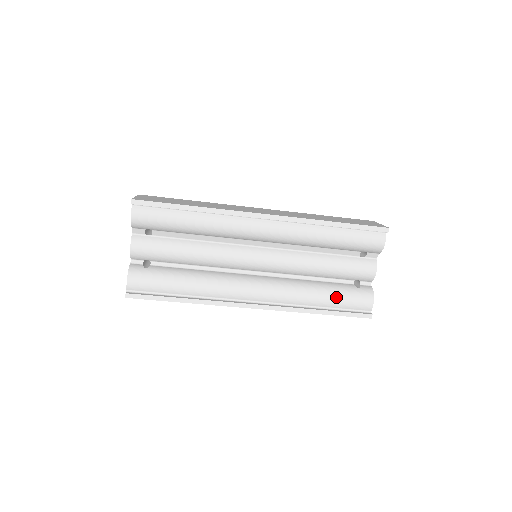
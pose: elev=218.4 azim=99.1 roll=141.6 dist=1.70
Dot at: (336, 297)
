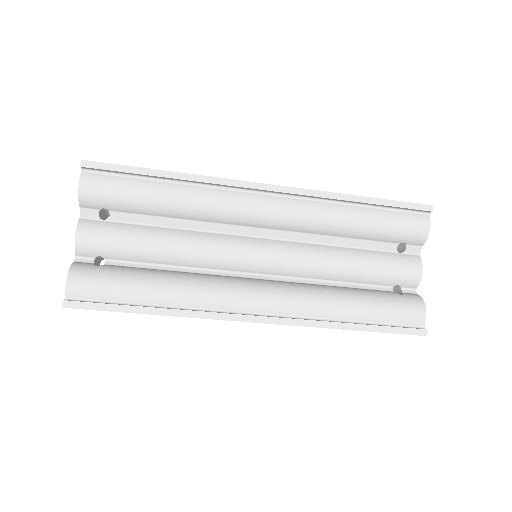
Dot at: (374, 305)
